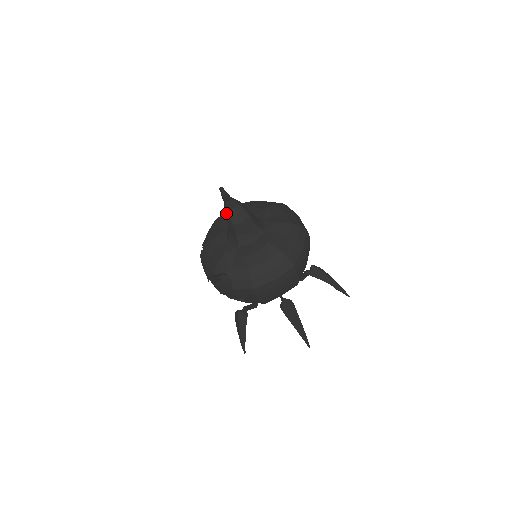
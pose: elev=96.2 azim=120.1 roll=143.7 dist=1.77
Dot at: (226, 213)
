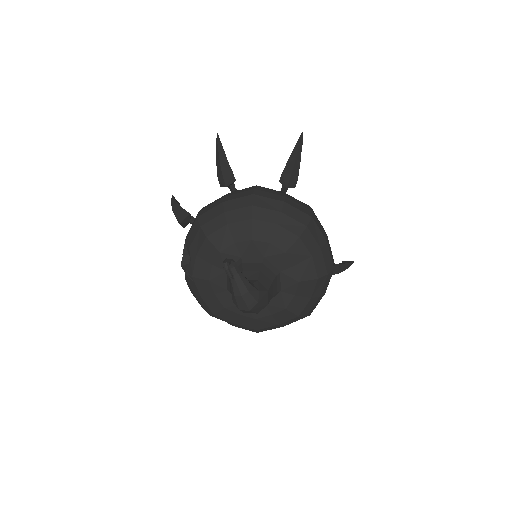
Dot at: occluded
